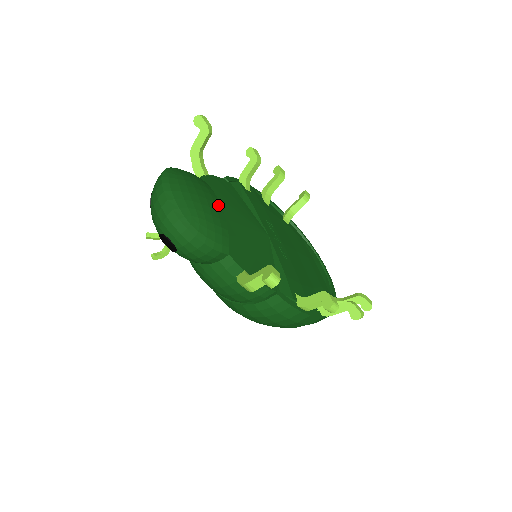
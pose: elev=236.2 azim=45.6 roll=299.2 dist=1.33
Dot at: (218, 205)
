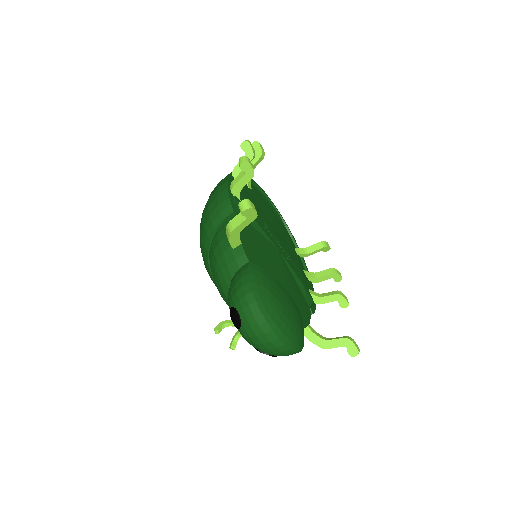
Dot at: (288, 295)
